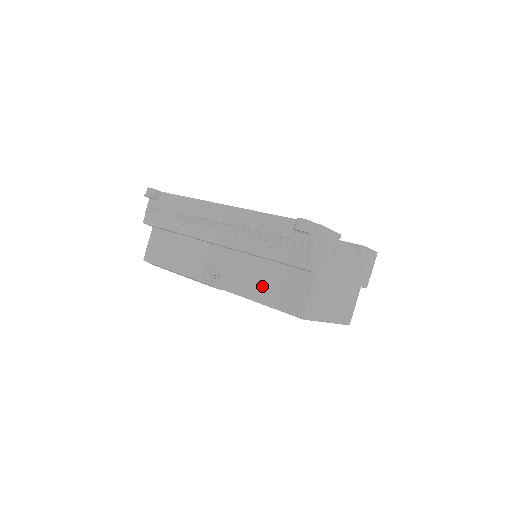
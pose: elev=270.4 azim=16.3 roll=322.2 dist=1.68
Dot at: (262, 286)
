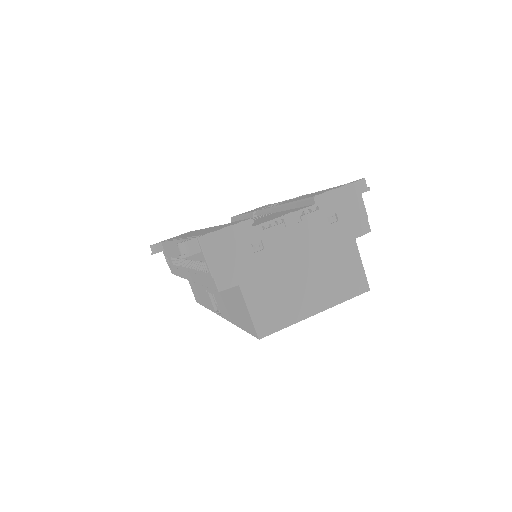
Dot at: (231, 309)
